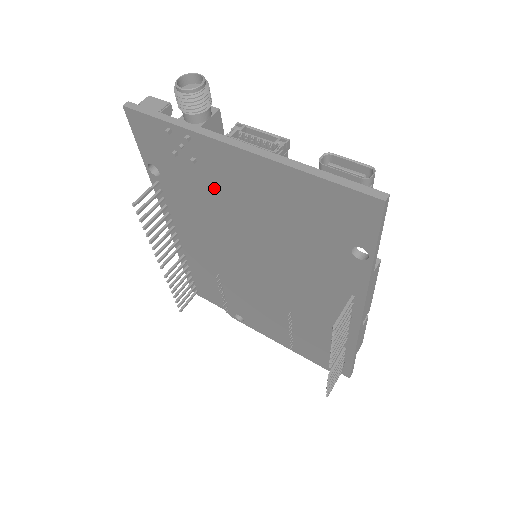
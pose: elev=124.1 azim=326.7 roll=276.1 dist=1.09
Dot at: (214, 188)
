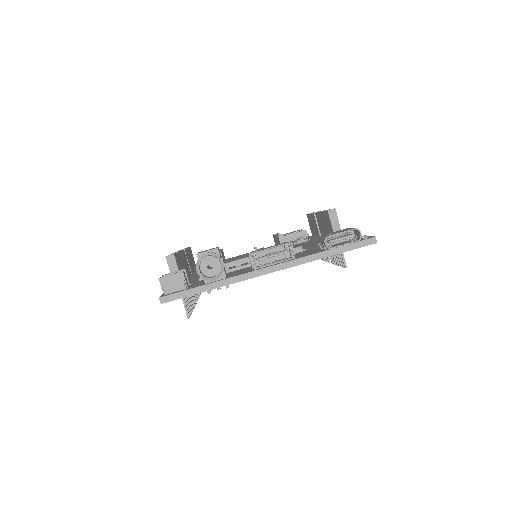
Dot at: occluded
